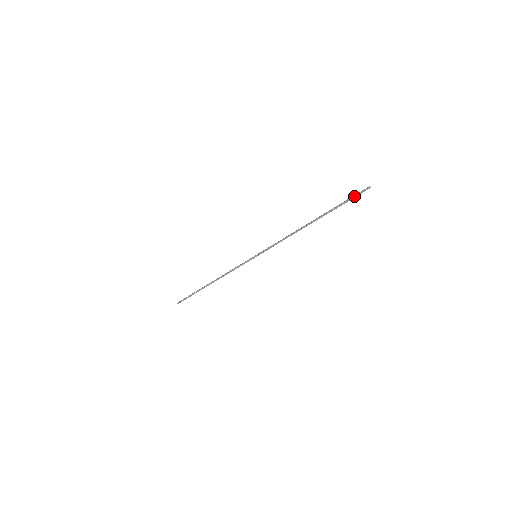
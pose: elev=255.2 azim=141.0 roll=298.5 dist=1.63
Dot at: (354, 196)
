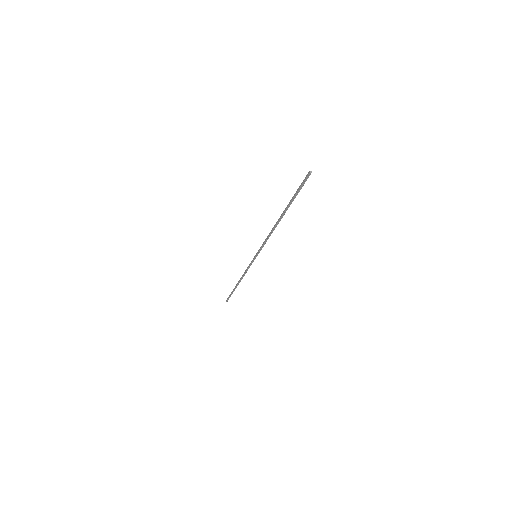
Dot at: (301, 185)
